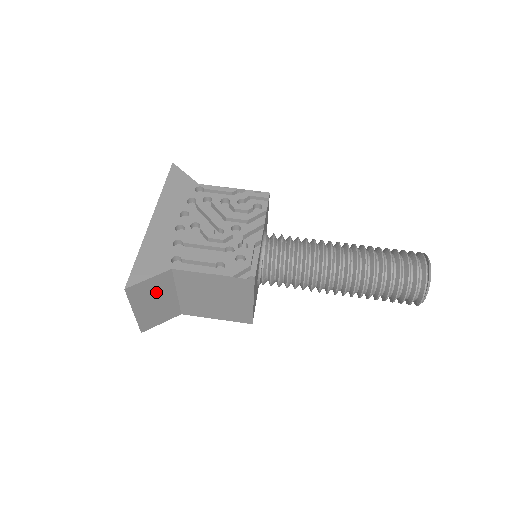
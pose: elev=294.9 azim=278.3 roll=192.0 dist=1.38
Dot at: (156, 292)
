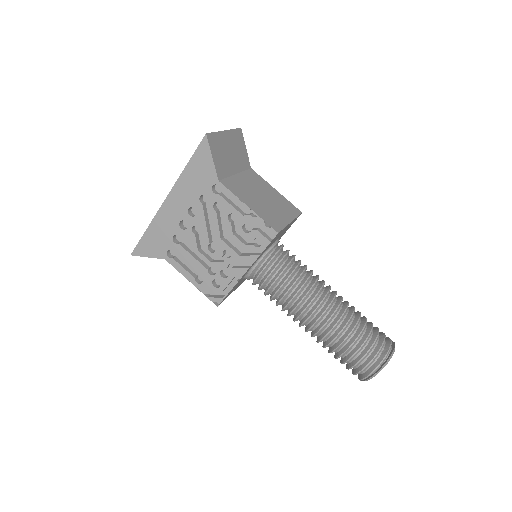
Dot at: occluded
